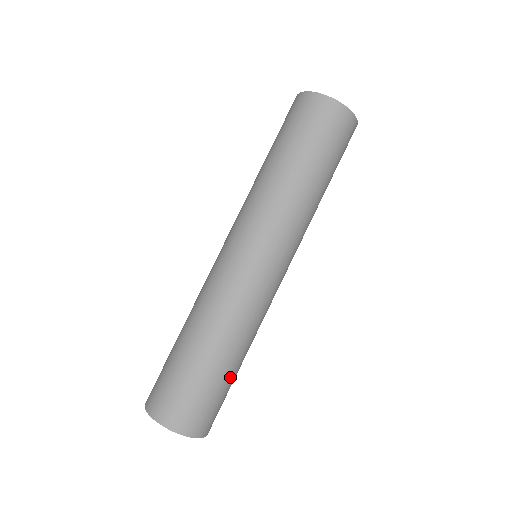
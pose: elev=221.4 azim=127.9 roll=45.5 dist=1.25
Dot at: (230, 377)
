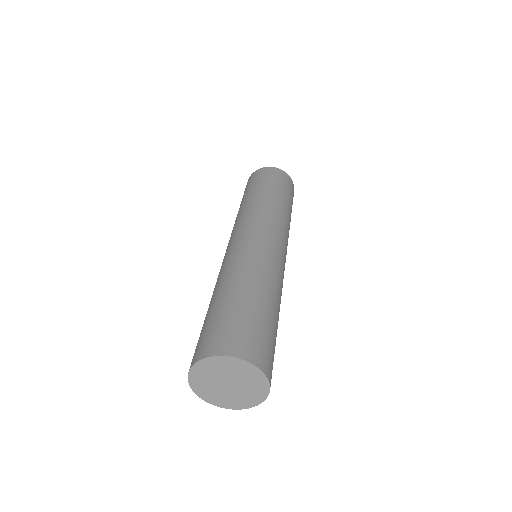
Dot at: (271, 317)
